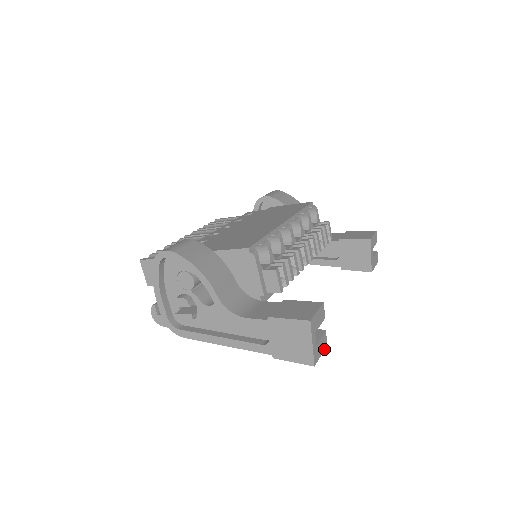
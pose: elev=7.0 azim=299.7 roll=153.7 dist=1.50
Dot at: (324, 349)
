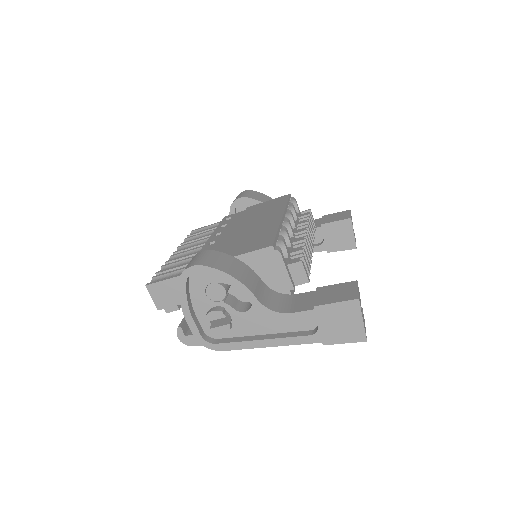
Dot at: occluded
